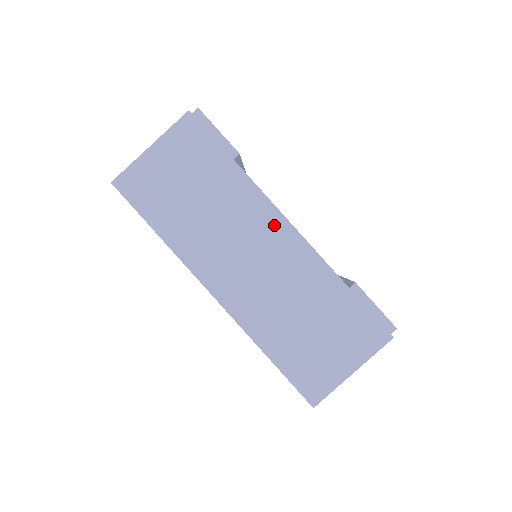
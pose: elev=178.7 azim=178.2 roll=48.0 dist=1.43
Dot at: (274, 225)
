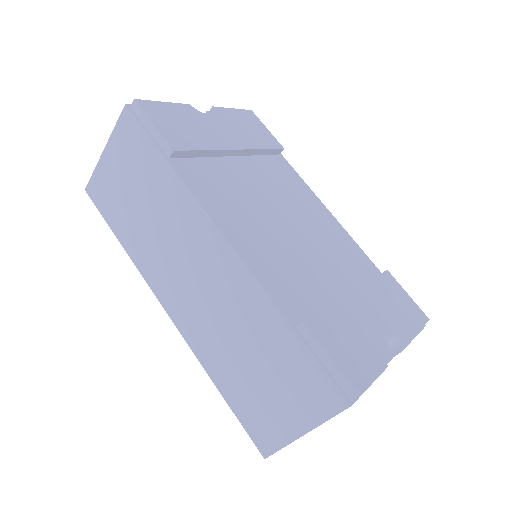
Dot at: (209, 239)
